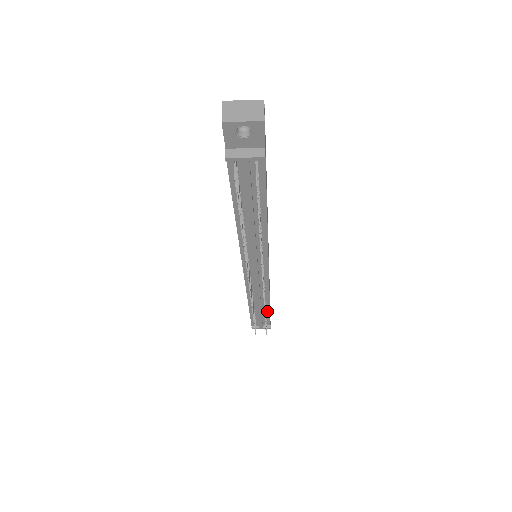
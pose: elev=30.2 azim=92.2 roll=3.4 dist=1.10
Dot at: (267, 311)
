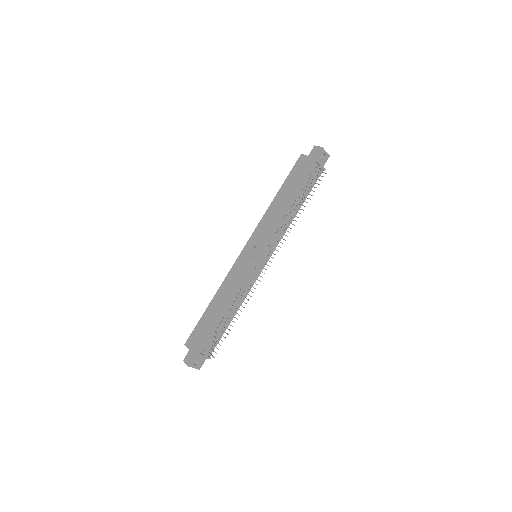
Dot at: (227, 326)
